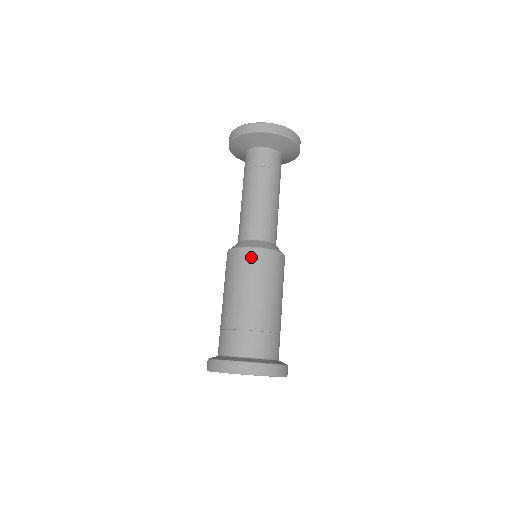
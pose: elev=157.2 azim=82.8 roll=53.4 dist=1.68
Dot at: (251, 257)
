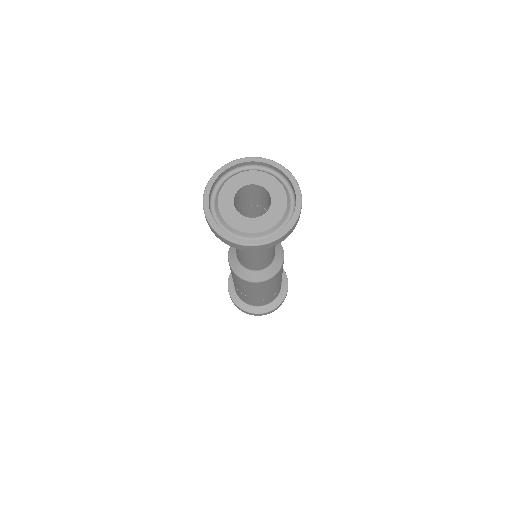
Dot at: (265, 284)
